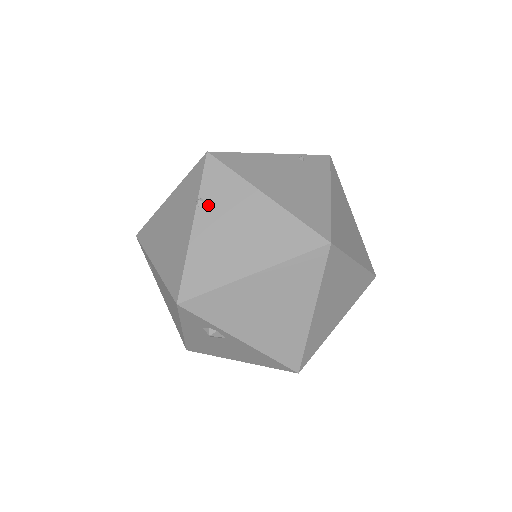
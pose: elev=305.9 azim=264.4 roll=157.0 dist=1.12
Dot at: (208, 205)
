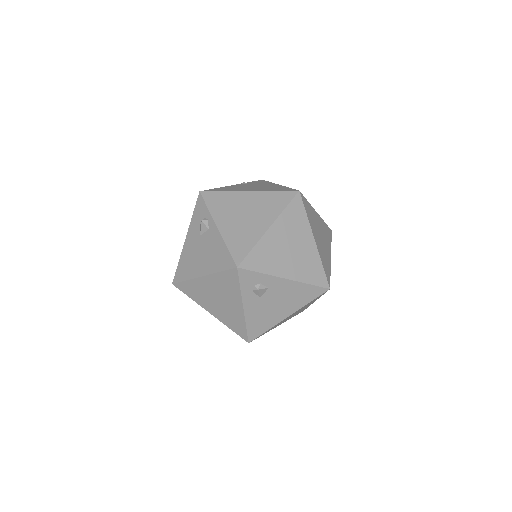
Dot at: (247, 184)
